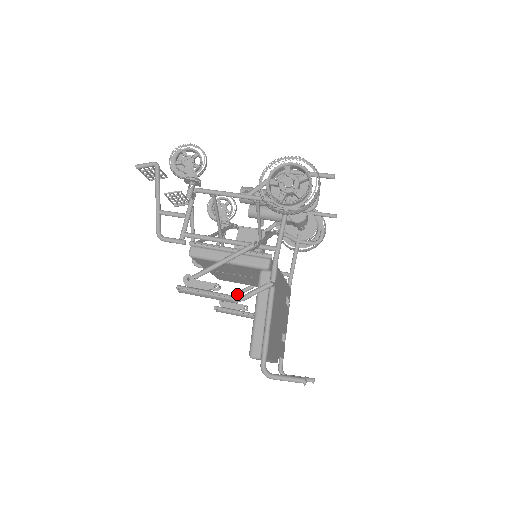
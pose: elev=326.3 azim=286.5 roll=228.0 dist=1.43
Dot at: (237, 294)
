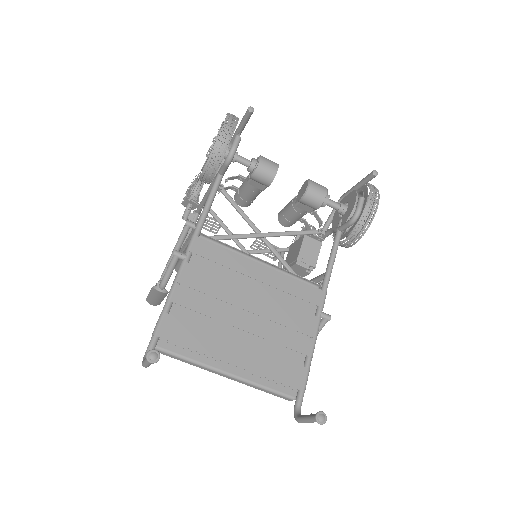
Dot at: occluded
